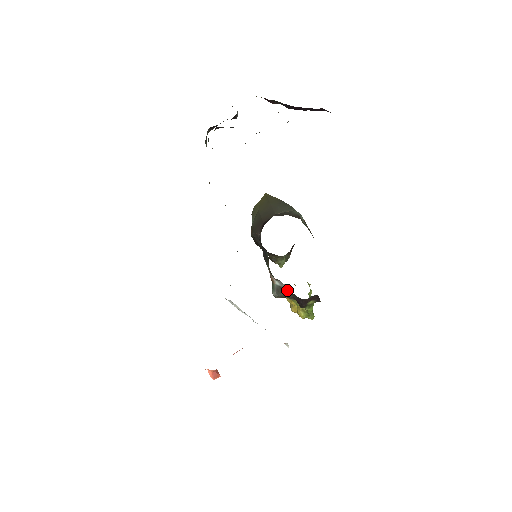
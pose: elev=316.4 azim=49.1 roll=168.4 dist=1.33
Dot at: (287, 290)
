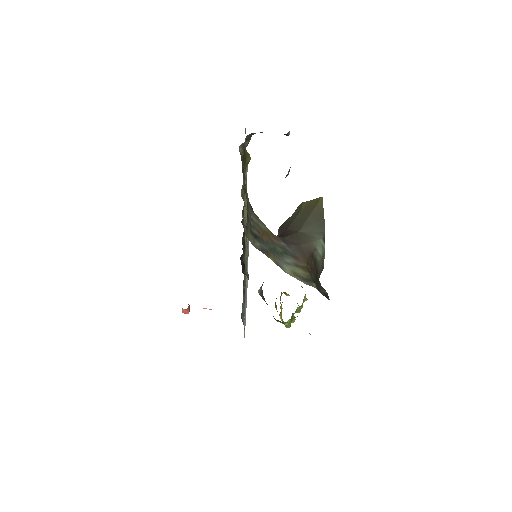
Dot at: occluded
